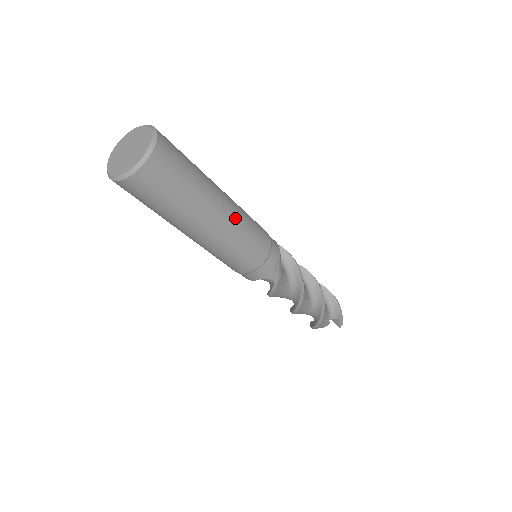
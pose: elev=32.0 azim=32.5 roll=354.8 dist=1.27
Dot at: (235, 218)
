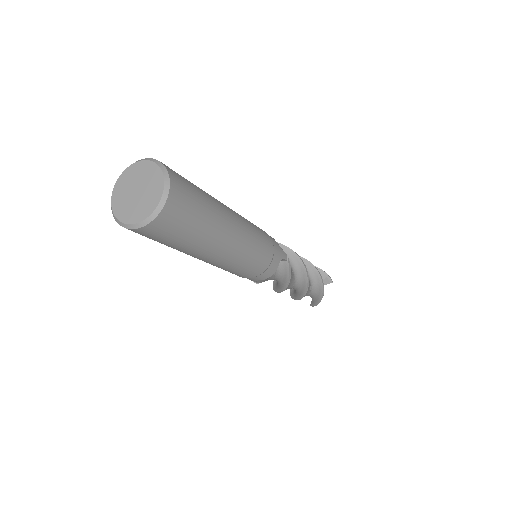
Dot at: (226, 261)
